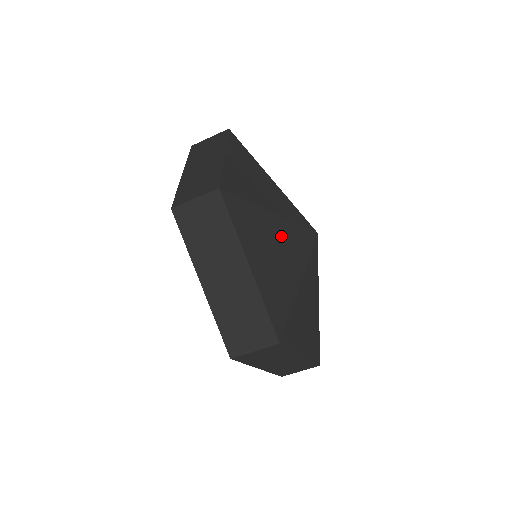
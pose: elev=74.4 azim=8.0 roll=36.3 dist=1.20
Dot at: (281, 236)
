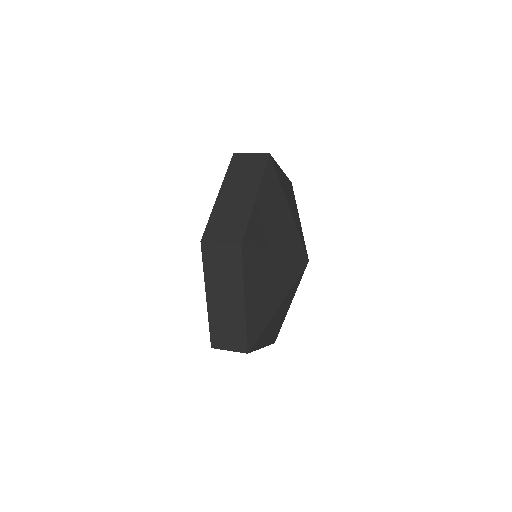
Dot at: (285, 221)
